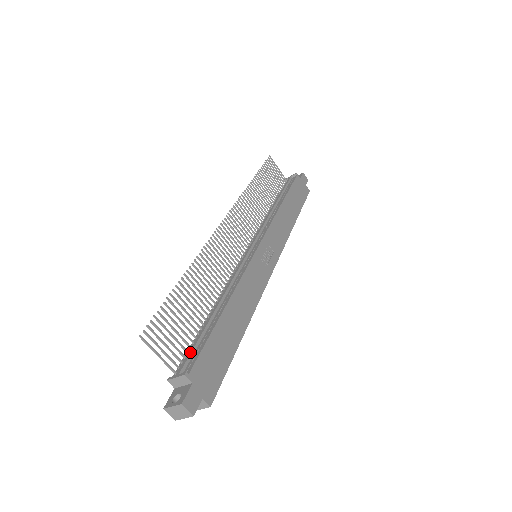
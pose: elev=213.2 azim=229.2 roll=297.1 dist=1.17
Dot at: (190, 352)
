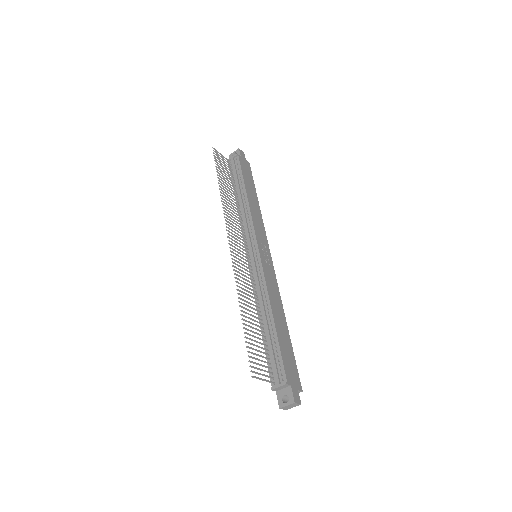
Dot at: (274, 364)
